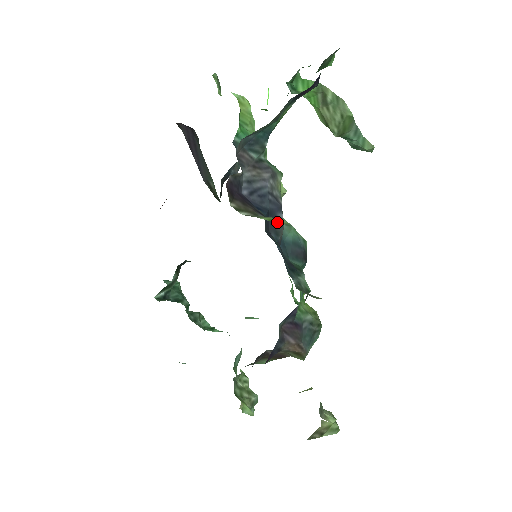
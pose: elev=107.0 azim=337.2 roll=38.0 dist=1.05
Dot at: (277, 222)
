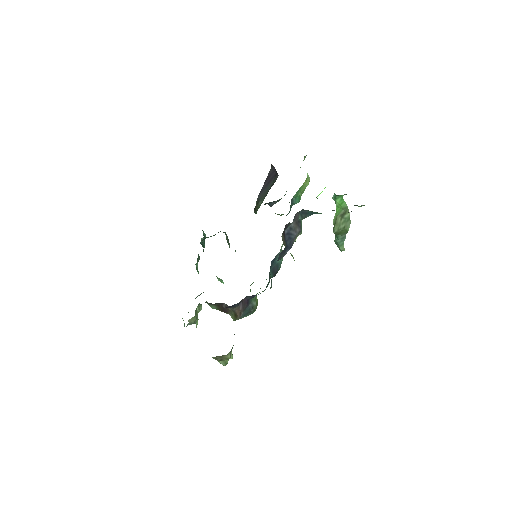
Dot at: (284, 253)
